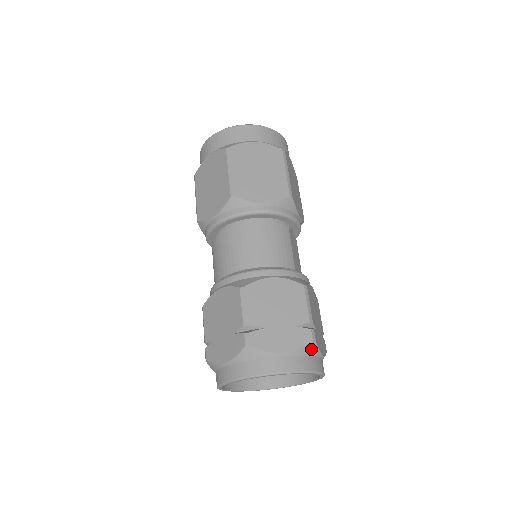
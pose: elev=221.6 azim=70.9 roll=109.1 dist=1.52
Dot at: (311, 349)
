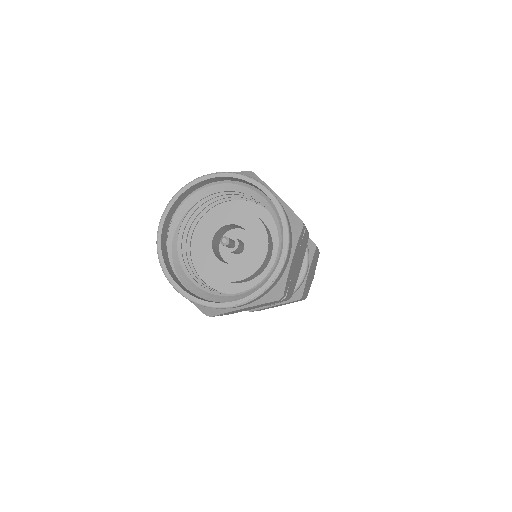
Dot at: (247, 175)
